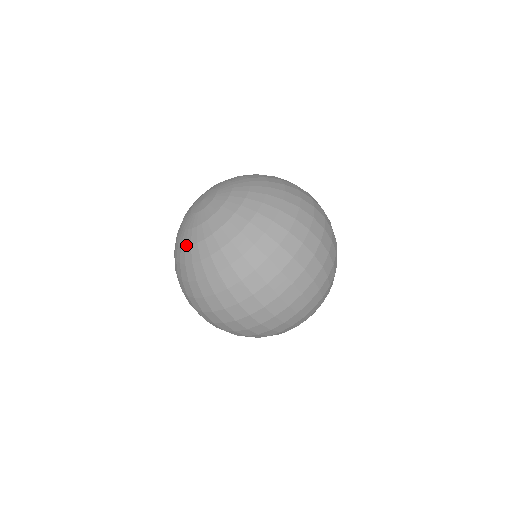
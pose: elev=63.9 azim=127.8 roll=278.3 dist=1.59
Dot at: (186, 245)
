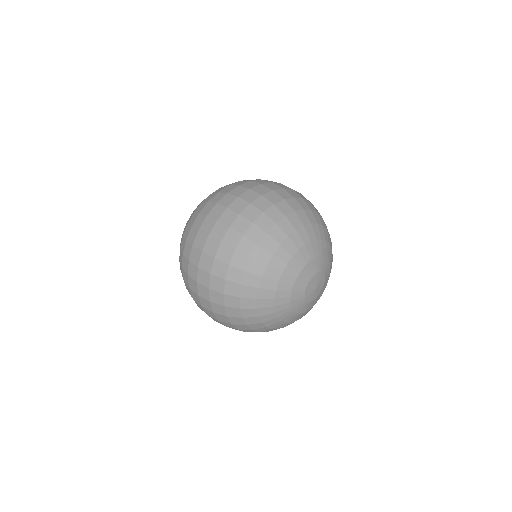
Dot at: occluded
